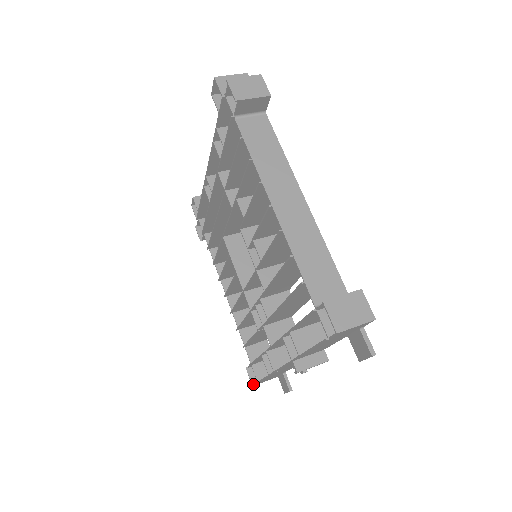
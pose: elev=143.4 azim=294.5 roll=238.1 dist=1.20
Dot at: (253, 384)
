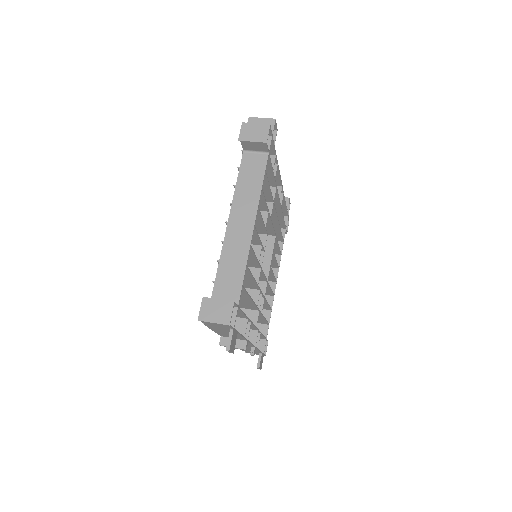
Dot at: occluded
